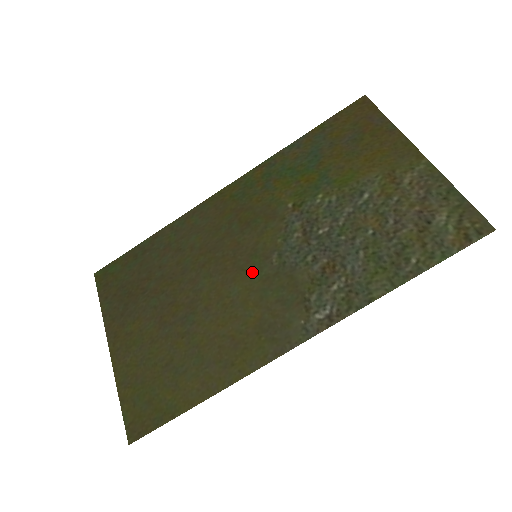
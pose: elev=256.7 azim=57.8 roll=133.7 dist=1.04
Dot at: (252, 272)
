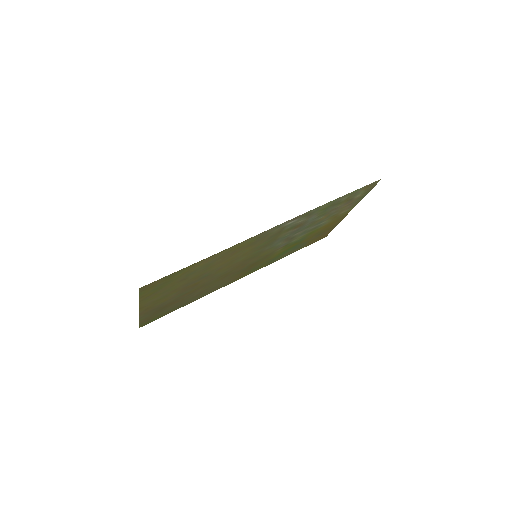
Dot at: (252, 255)
